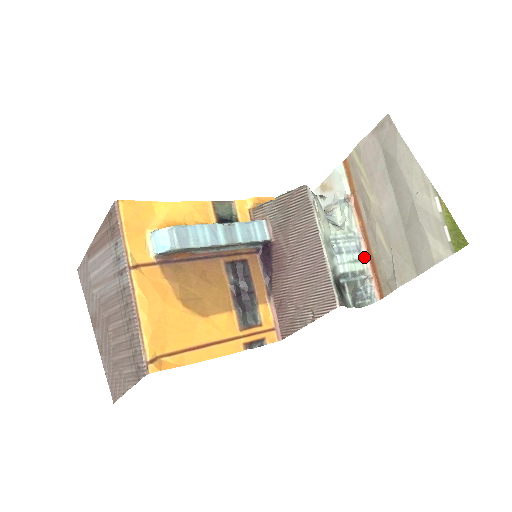
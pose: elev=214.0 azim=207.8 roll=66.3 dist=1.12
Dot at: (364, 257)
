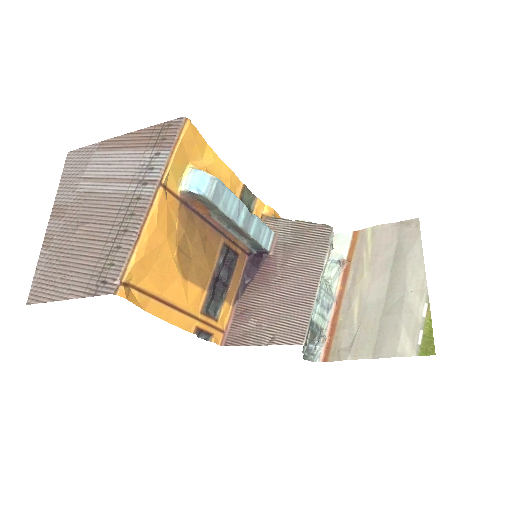
Dot at: (329, 318)
